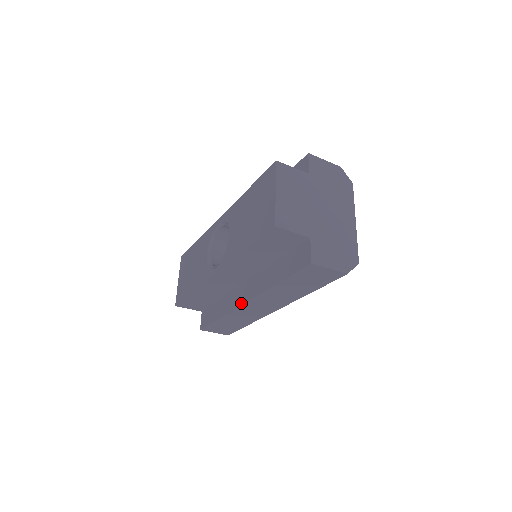
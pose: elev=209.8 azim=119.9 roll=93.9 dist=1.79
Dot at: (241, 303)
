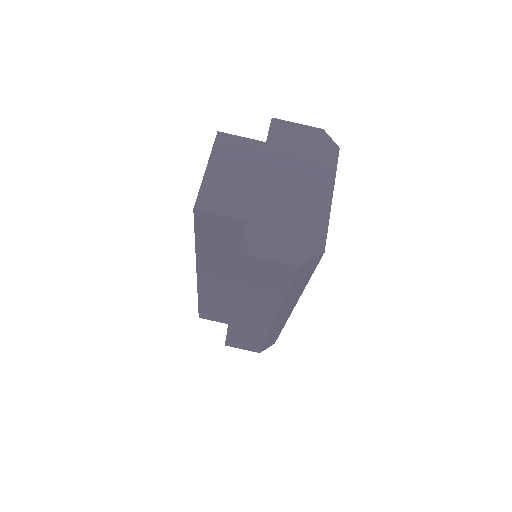
Dot at: occluded
